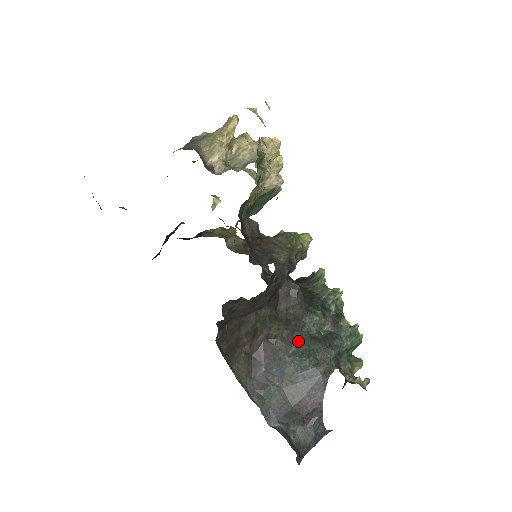
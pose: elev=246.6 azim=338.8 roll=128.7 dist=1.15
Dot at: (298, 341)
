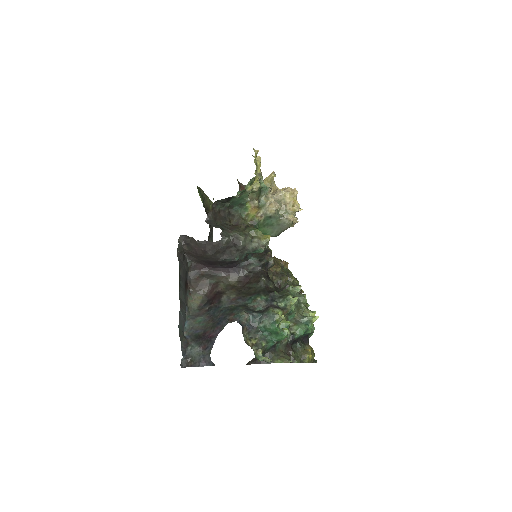
Dot at: (236, 304)
